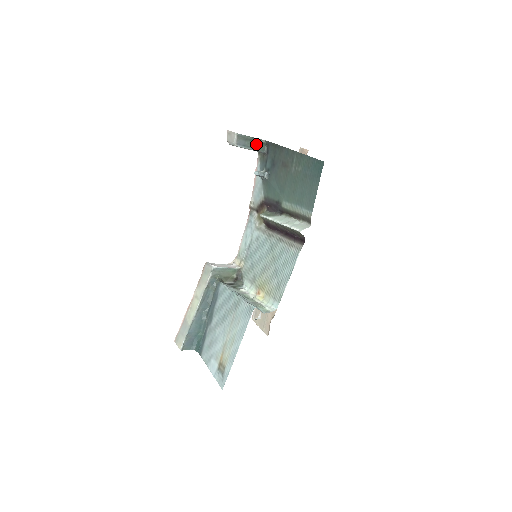
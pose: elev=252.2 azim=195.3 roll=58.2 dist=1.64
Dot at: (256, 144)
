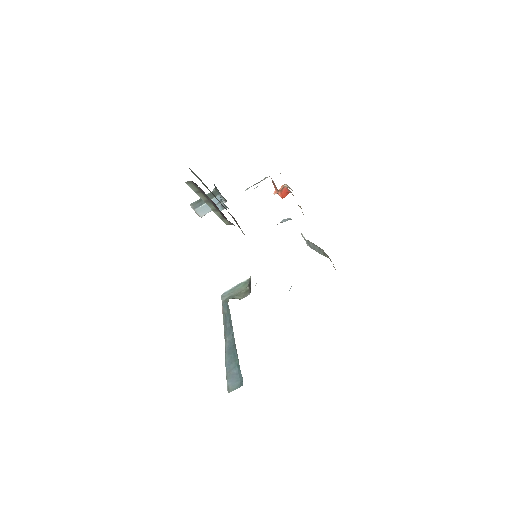
Dot at: (210, 197)
